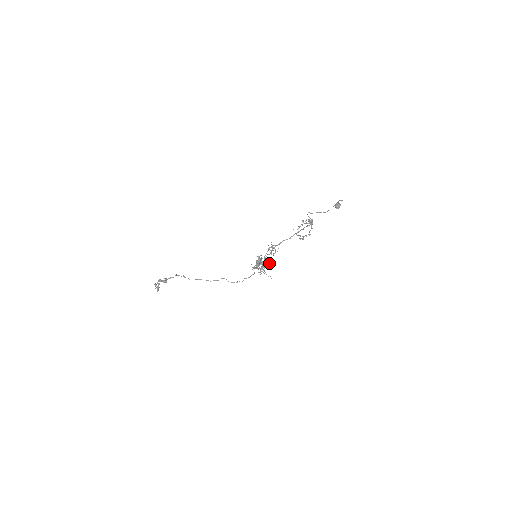
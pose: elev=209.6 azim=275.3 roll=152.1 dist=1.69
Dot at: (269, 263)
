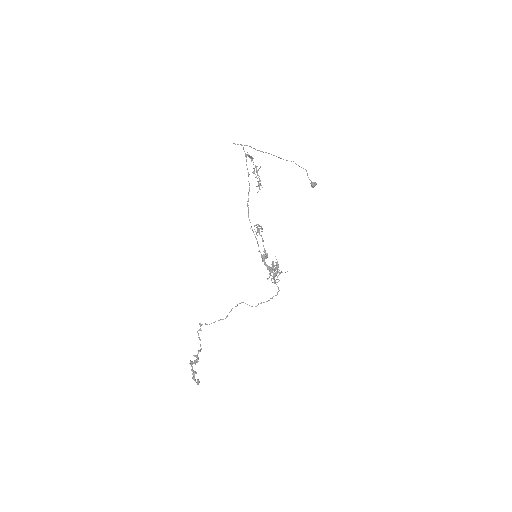
Dot at: occluded
